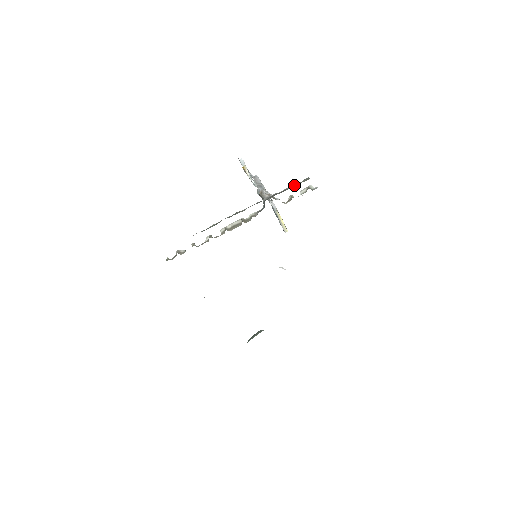
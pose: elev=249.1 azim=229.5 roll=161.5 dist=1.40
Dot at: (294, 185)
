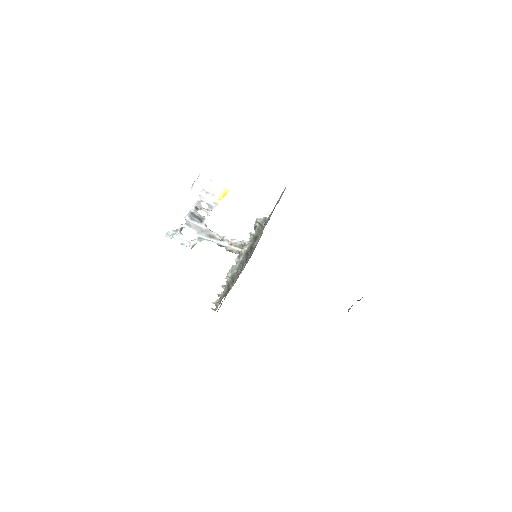
Dot at: (254, 239)
